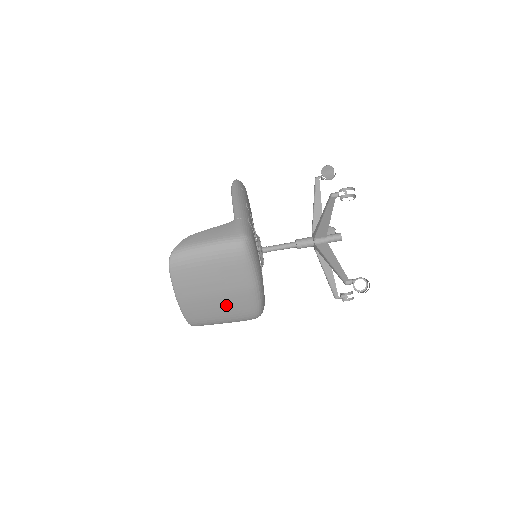
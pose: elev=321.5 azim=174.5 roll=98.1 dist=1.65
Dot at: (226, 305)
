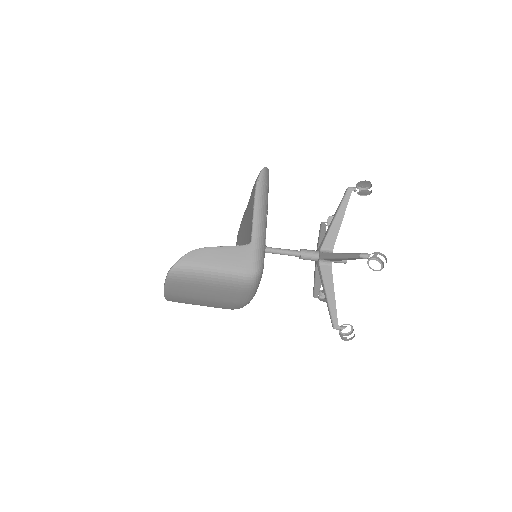
Dot at: (212, 304)
